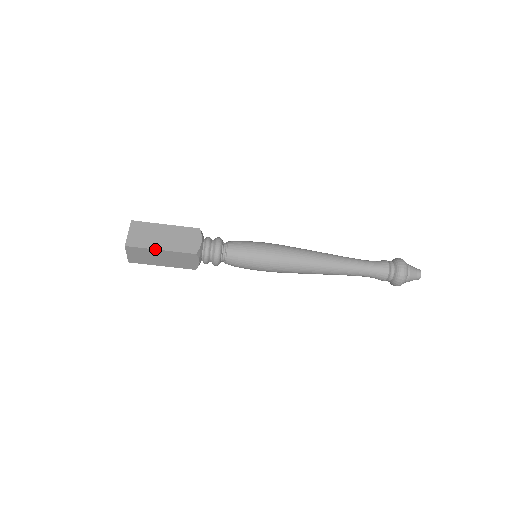
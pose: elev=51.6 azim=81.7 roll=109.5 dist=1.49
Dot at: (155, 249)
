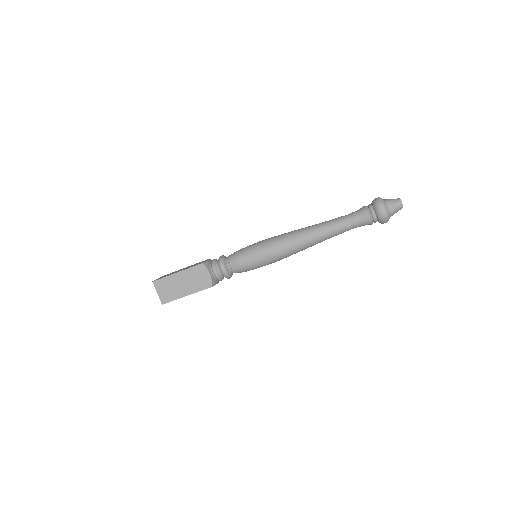
Dot at: (182, 297)
